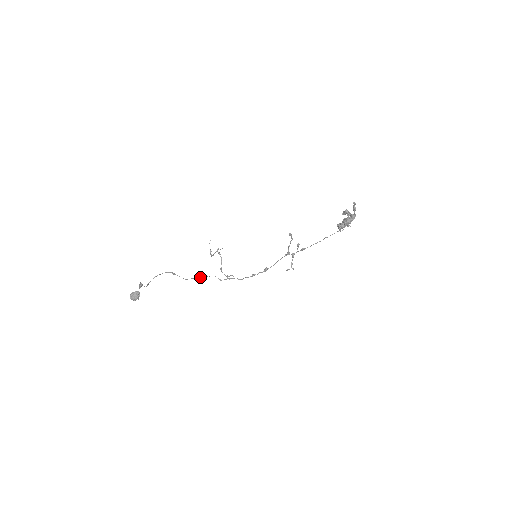
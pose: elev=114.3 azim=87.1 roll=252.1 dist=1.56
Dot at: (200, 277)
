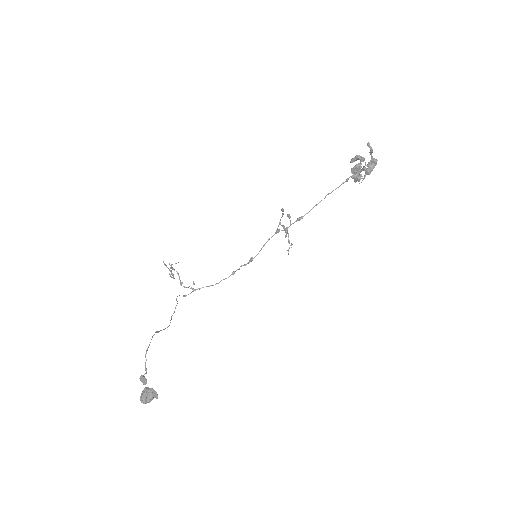
Dot at: (174, 311)
